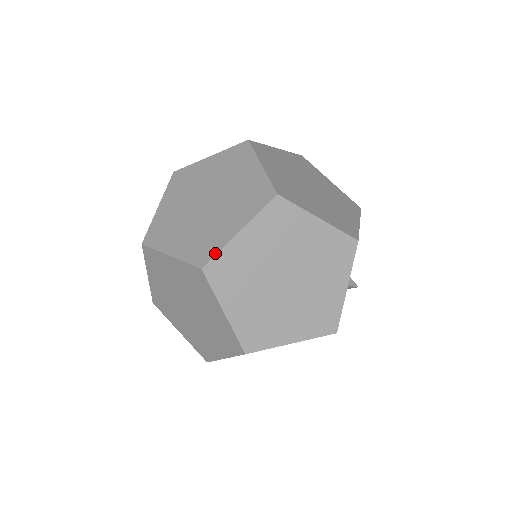
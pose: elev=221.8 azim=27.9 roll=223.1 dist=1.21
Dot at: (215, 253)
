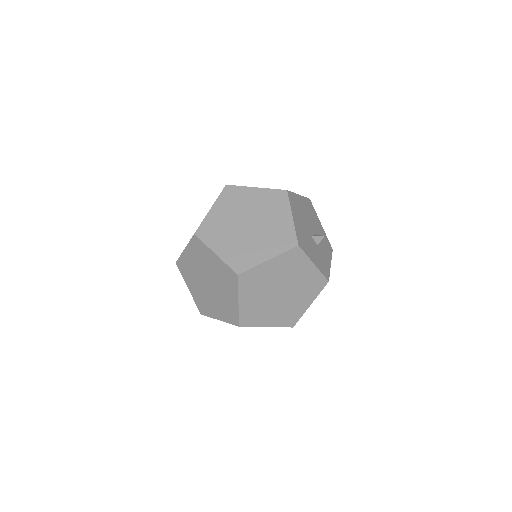
Dot at: (200, 224)
